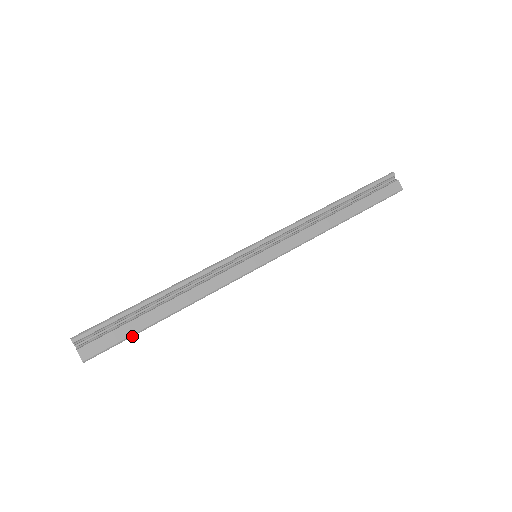
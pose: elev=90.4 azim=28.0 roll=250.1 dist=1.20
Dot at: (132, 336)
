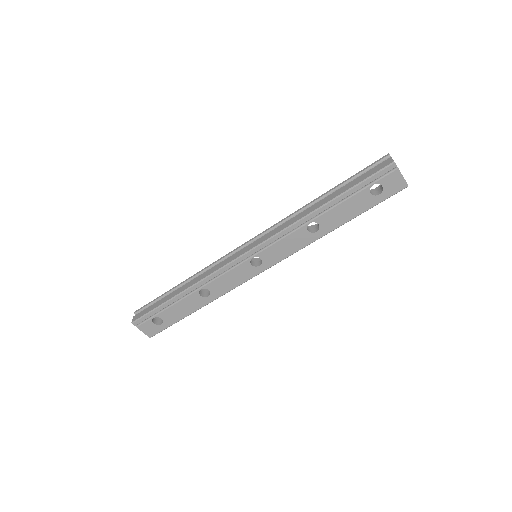
Dot at: (157, 308)
